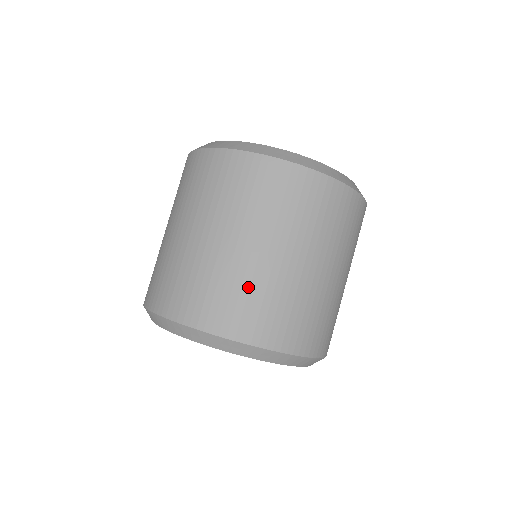
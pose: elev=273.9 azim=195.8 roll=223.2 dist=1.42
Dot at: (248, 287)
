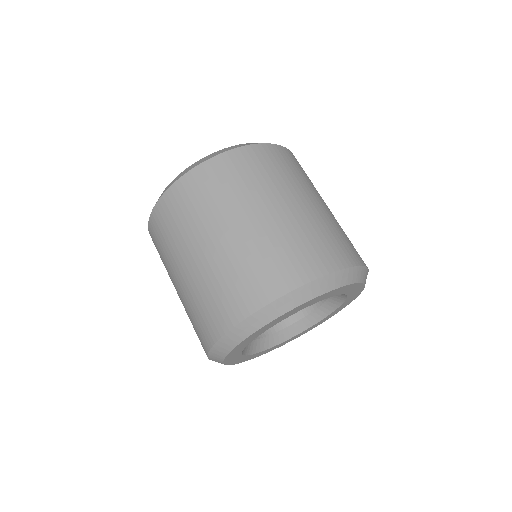
Dot at: (239, 265)
